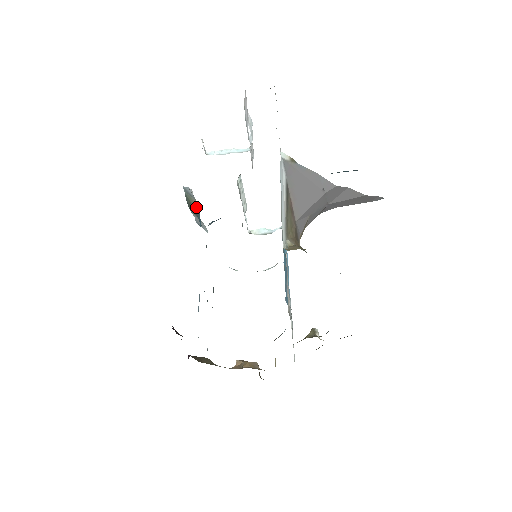
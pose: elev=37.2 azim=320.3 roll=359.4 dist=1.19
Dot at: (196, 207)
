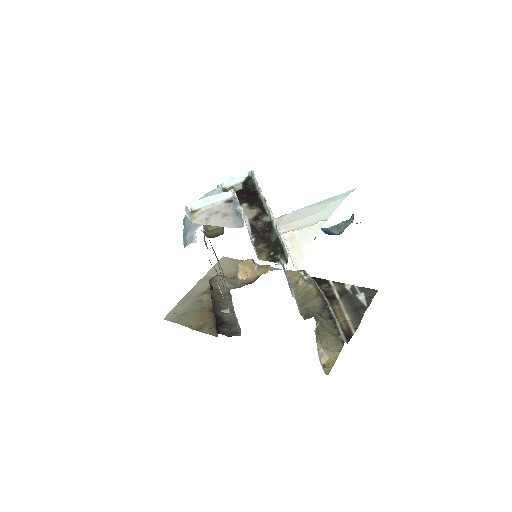
Dot at: occluded
